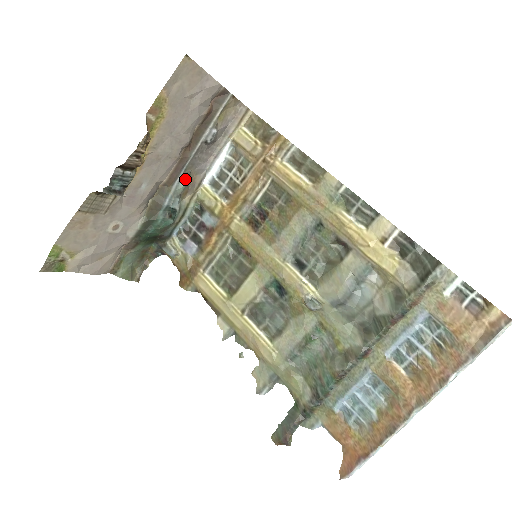
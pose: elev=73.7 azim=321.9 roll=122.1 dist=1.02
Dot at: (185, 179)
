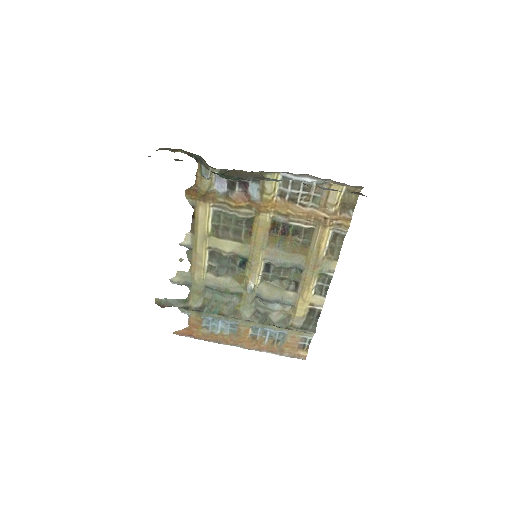
Dot at: (278, 181)
